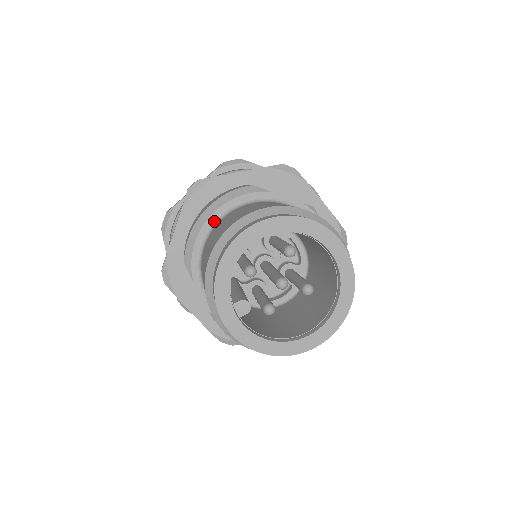
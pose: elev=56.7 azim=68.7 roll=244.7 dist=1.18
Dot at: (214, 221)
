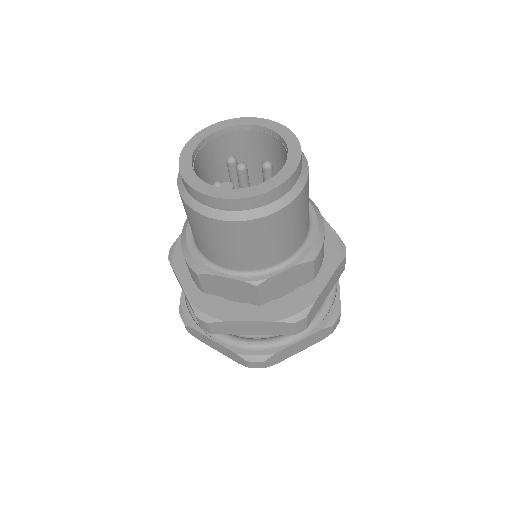
Dot at: (191, 234)
